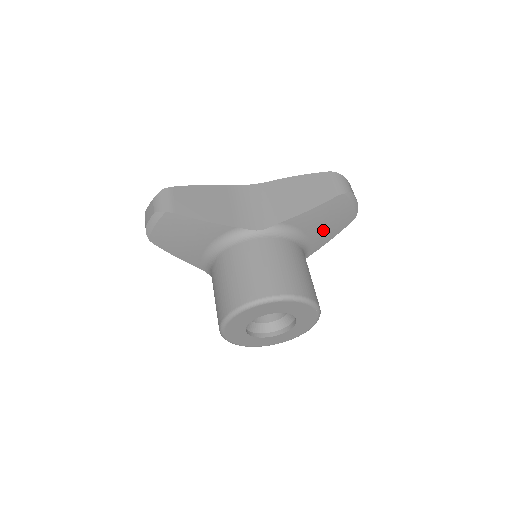
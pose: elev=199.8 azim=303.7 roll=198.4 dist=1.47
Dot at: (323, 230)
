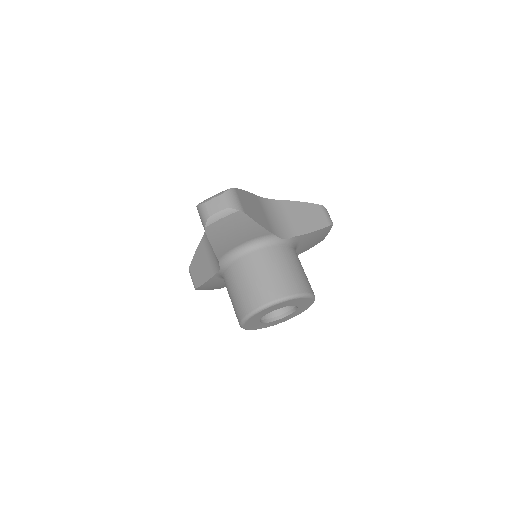
Dot at: (306, 246)
